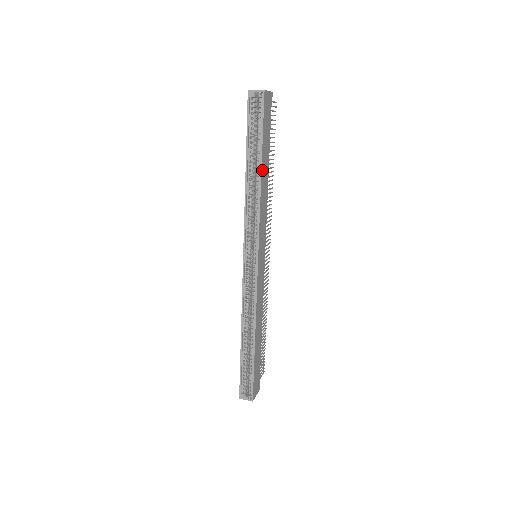
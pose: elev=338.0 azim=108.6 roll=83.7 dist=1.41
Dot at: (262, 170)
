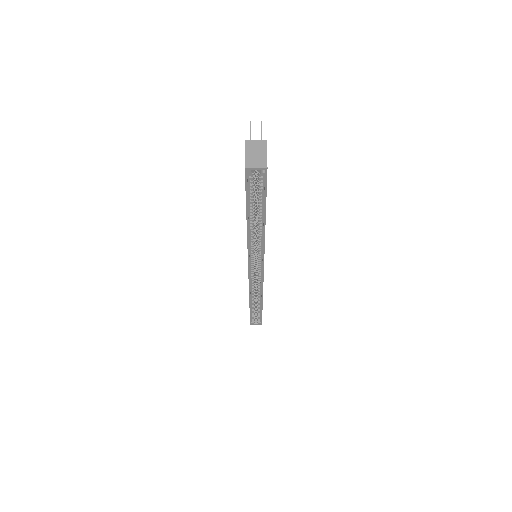
Dot at: (265, 220)
